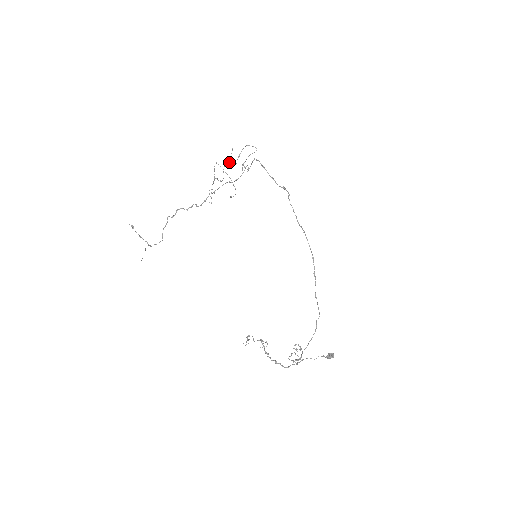
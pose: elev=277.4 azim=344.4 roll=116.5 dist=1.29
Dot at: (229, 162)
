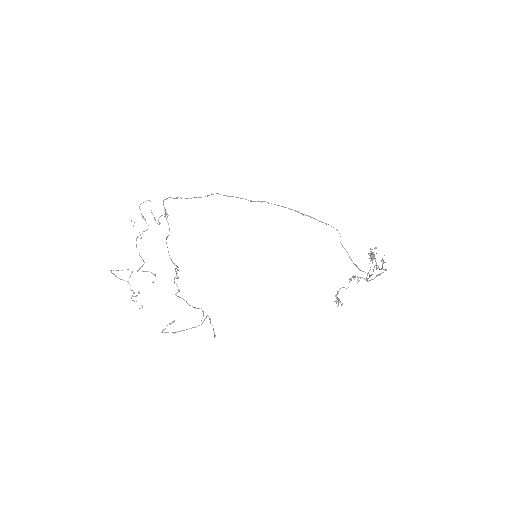
Dot at: (140, 234)
